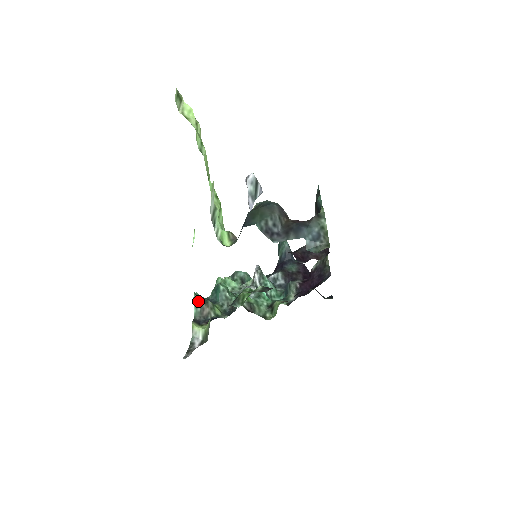
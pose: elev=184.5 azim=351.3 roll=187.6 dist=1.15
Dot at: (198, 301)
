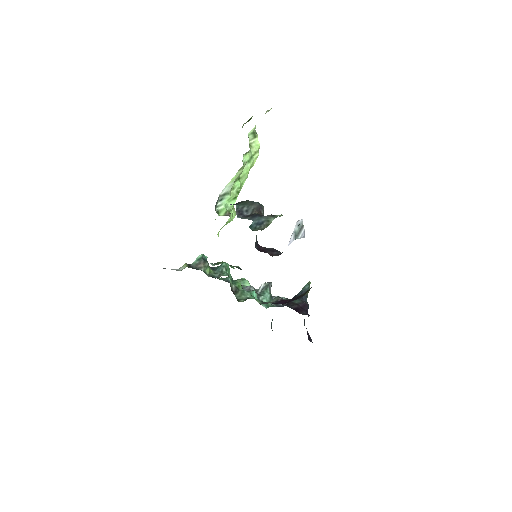
Dot at: (201, 258)
